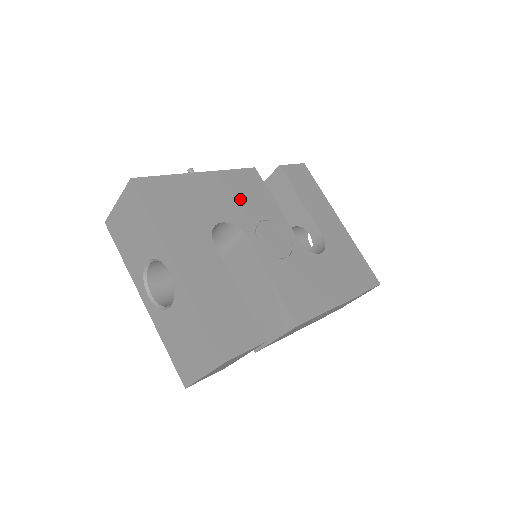
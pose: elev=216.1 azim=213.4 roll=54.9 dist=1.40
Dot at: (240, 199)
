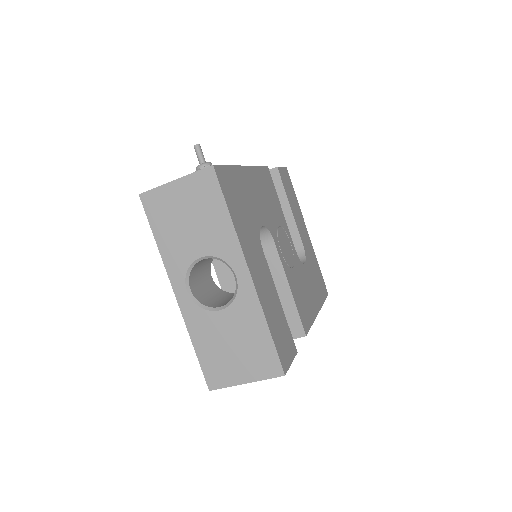
Dot at: (266, 201)
